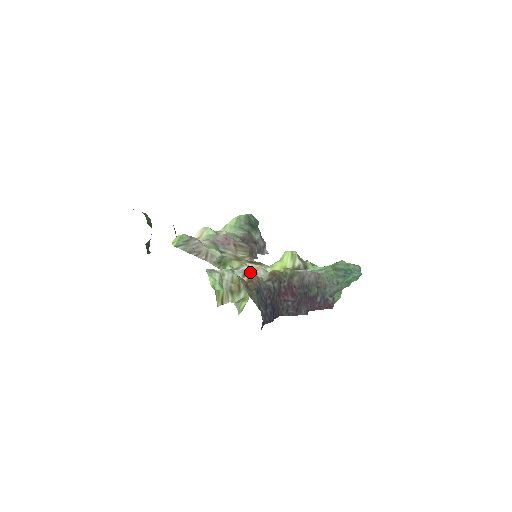
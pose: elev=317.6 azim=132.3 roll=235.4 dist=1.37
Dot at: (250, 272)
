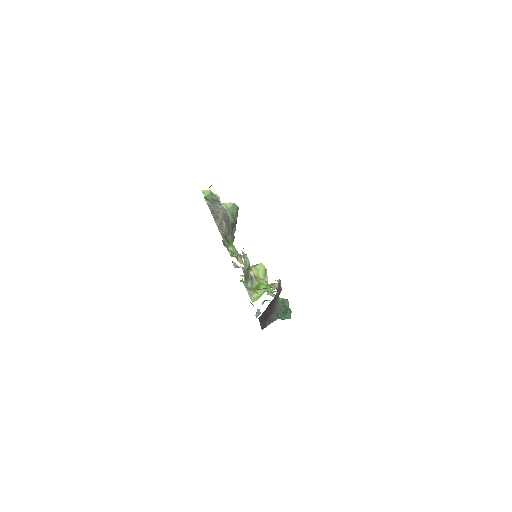
Dot at: occluded
